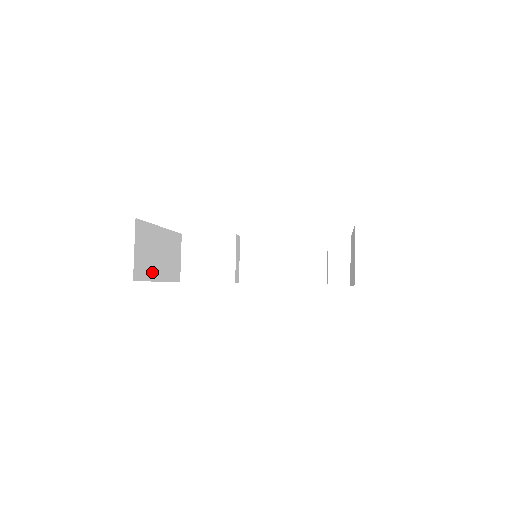
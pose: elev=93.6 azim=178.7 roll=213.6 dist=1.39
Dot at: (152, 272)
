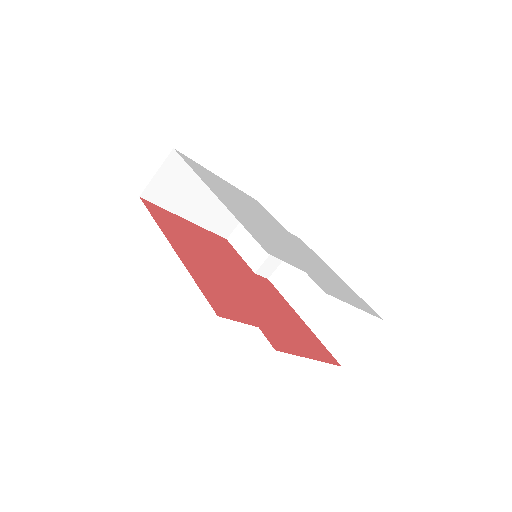
Dot at: (178, 206)
